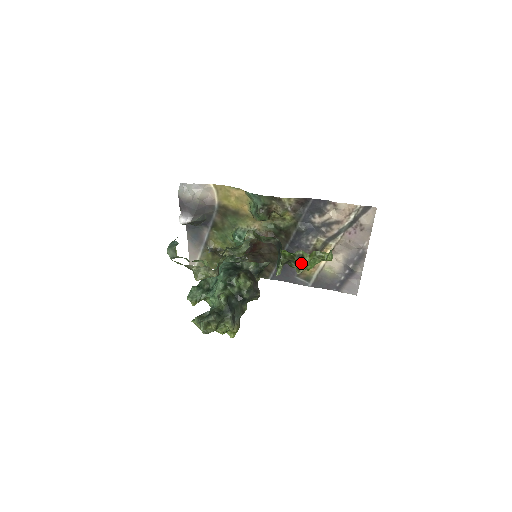
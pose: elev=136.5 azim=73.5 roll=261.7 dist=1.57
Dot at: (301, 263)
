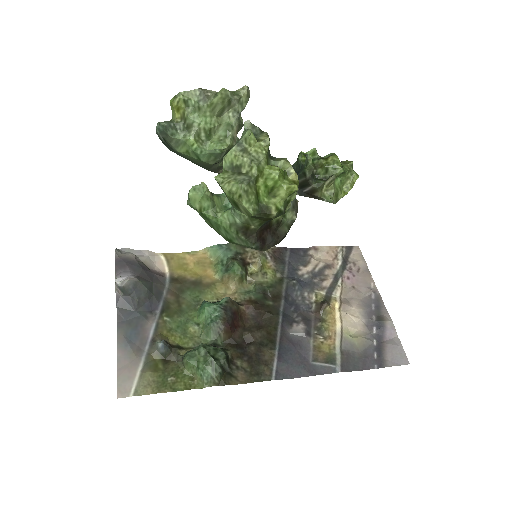
Dot at: (330, 158)
